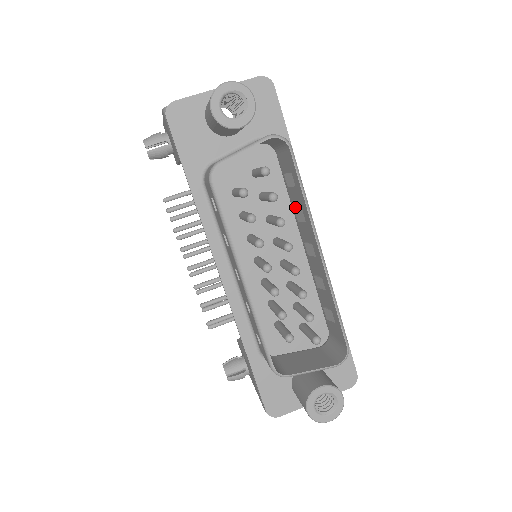
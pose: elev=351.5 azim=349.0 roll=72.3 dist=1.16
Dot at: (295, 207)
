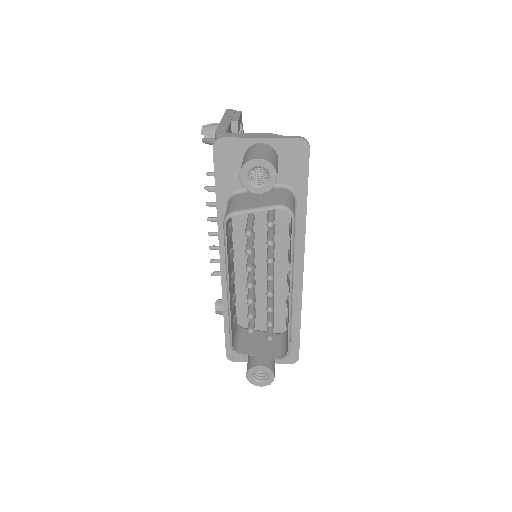
Dot at: (290, 246)
